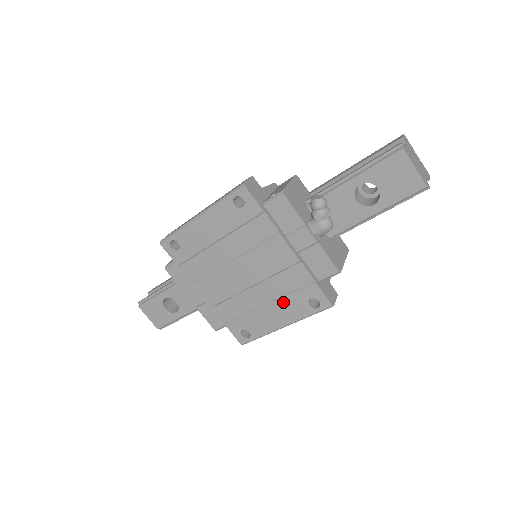
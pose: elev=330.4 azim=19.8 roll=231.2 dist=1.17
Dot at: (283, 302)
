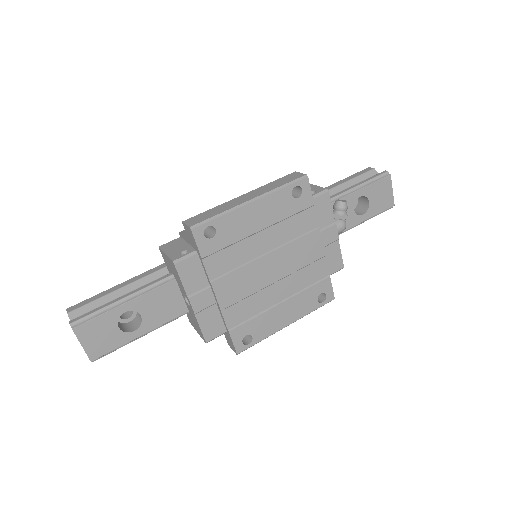
Dot at: (297, 298)
